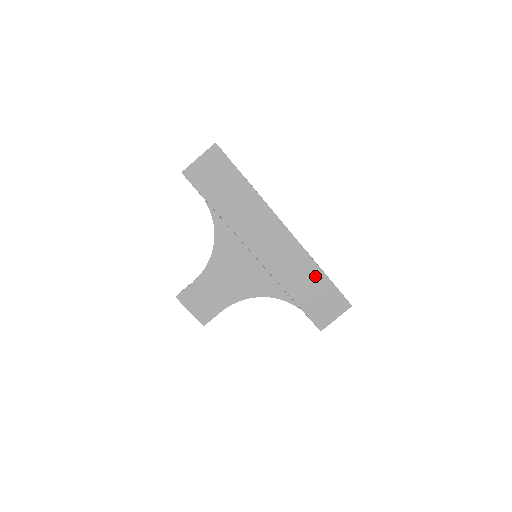
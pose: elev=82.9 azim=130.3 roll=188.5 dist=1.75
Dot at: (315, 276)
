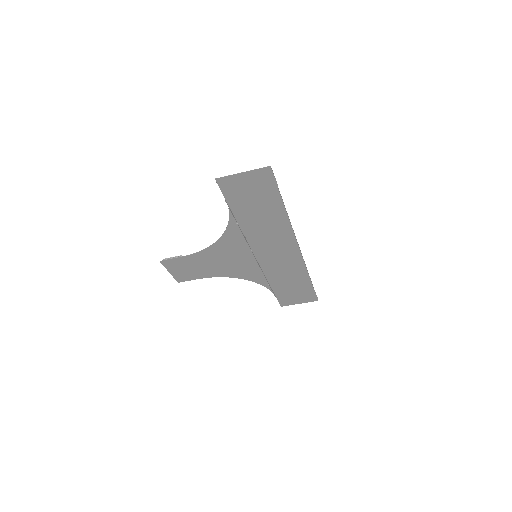
Dot at: (301, 279)
